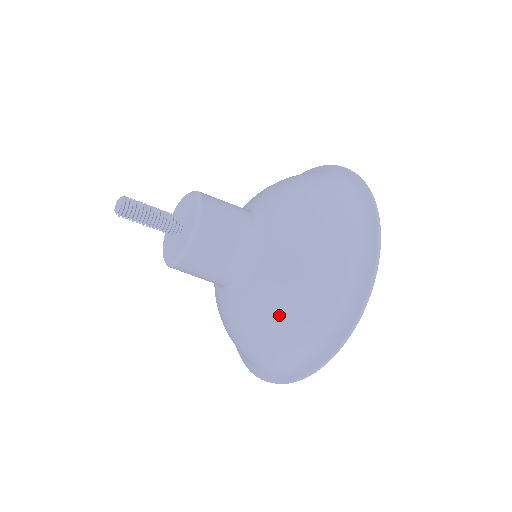
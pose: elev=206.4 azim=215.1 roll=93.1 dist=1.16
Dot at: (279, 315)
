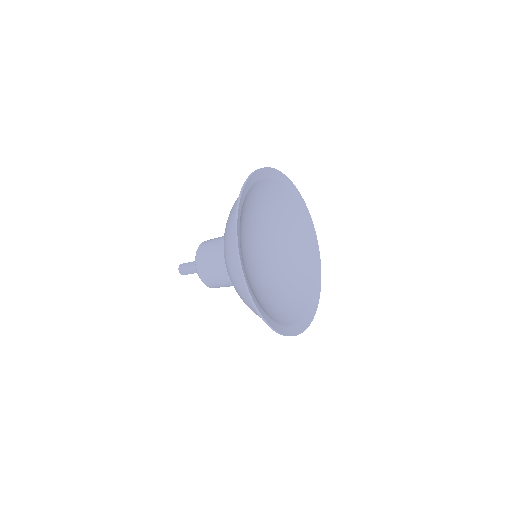
Dot at: (225, 258)
